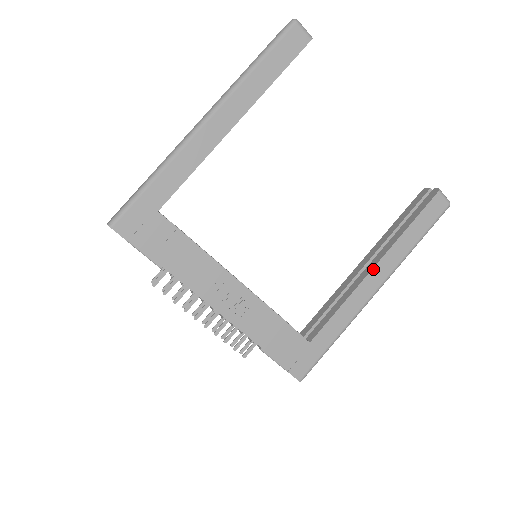
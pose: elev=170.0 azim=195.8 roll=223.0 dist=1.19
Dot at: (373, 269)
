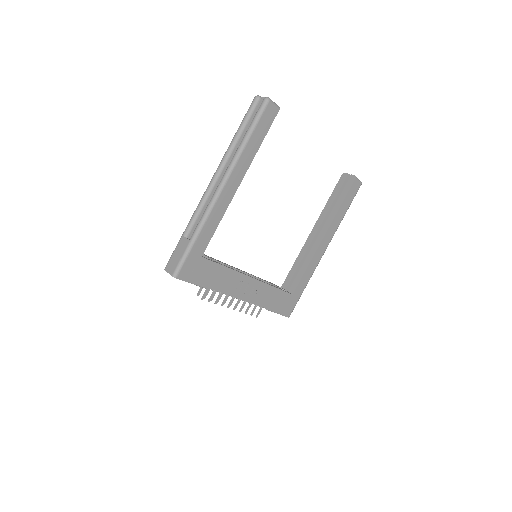
Dot at: (323, 239)
